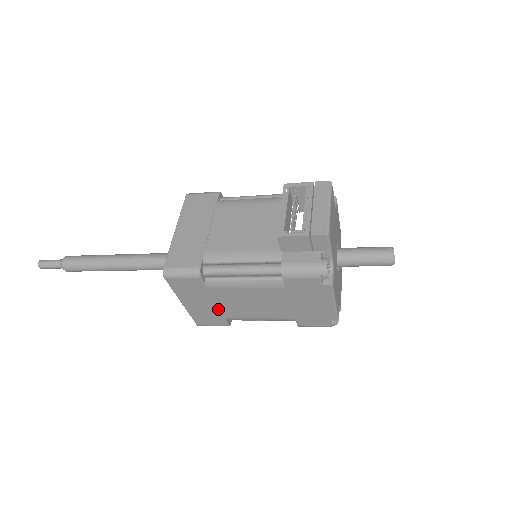
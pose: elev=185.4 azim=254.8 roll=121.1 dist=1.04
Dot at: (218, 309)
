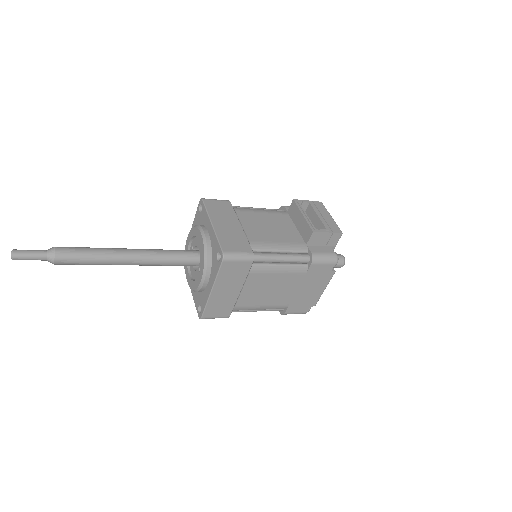
Dot at: (238, 297)
